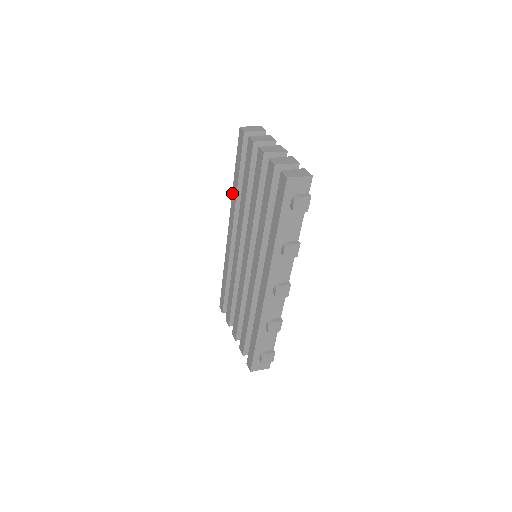
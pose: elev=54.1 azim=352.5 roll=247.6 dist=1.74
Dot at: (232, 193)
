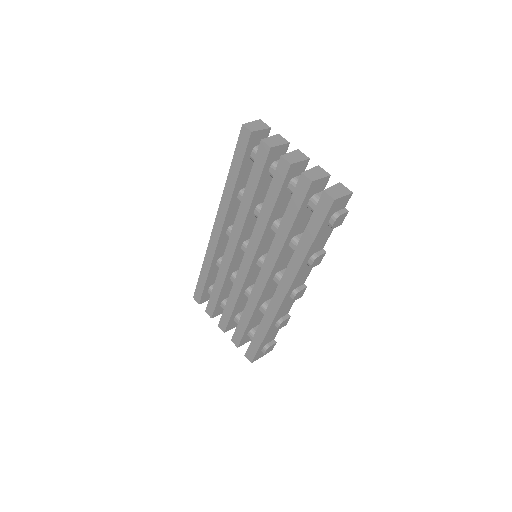
Dot at: (223, 191)
